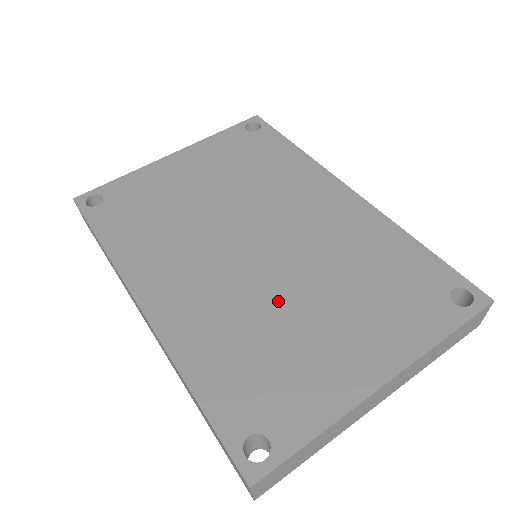
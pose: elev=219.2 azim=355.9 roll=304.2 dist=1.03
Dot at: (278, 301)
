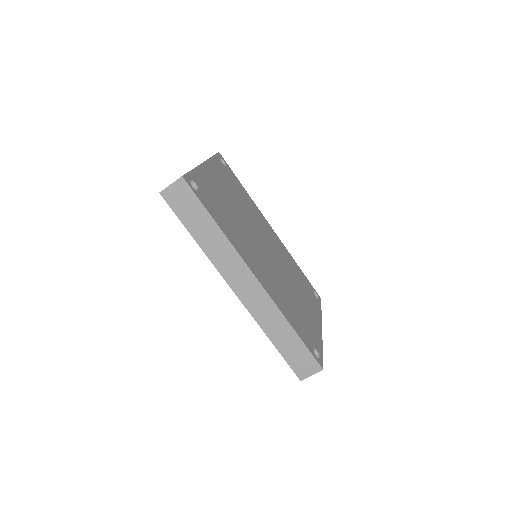
Dot at: (288, 287)
